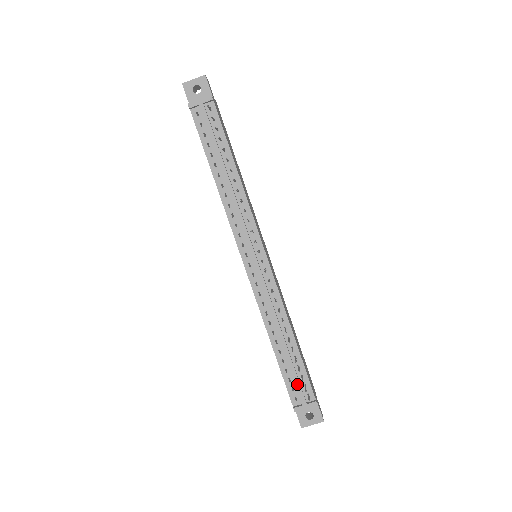
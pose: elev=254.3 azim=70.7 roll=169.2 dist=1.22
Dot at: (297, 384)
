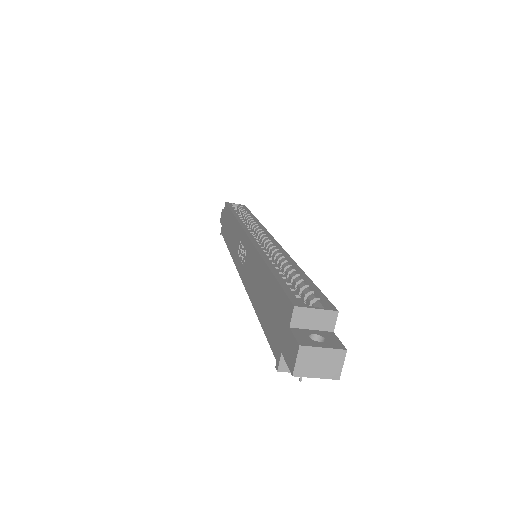
Dot at: occluded
